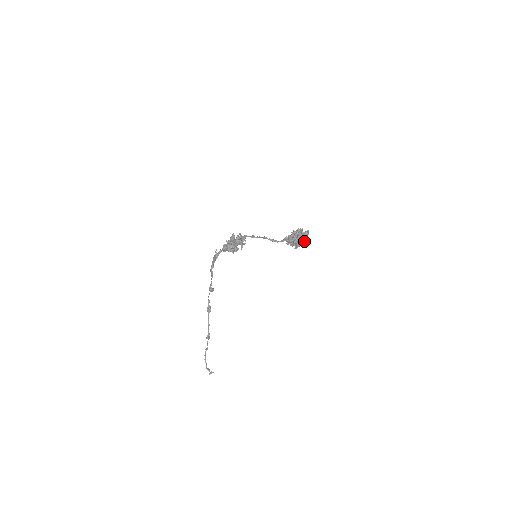
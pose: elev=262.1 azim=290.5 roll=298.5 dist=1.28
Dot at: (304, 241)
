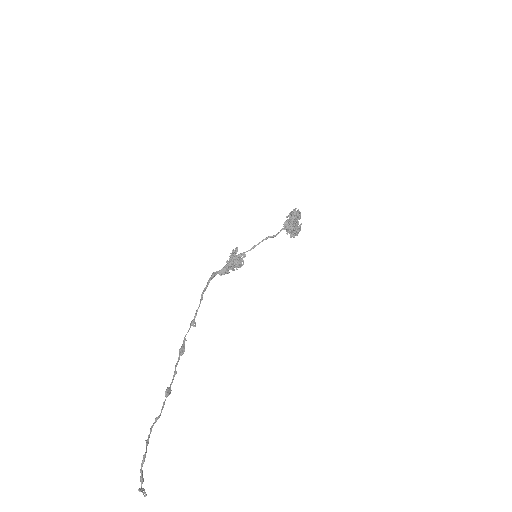
Dot at: (300, 216)
